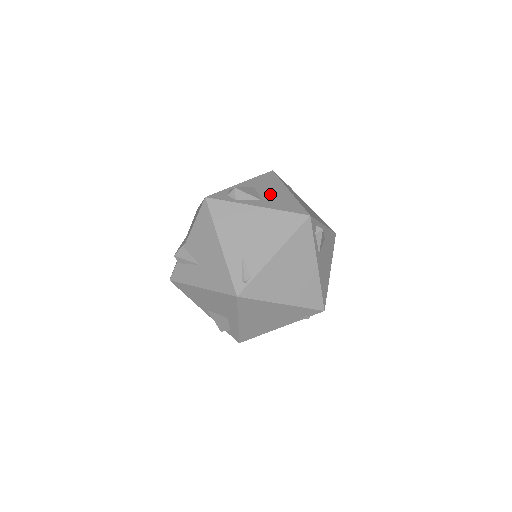
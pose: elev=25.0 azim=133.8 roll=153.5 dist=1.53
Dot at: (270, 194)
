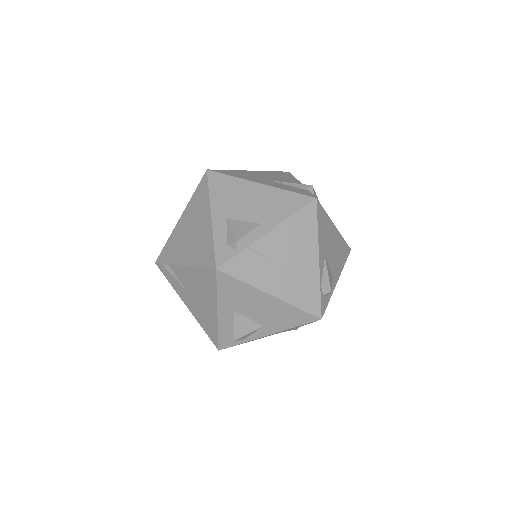
Dot at: (260, 313)
